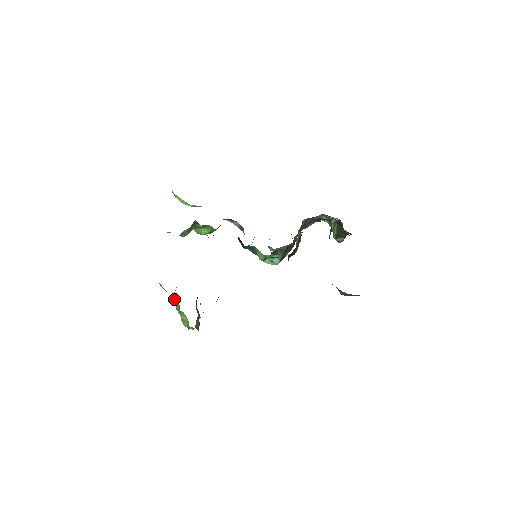
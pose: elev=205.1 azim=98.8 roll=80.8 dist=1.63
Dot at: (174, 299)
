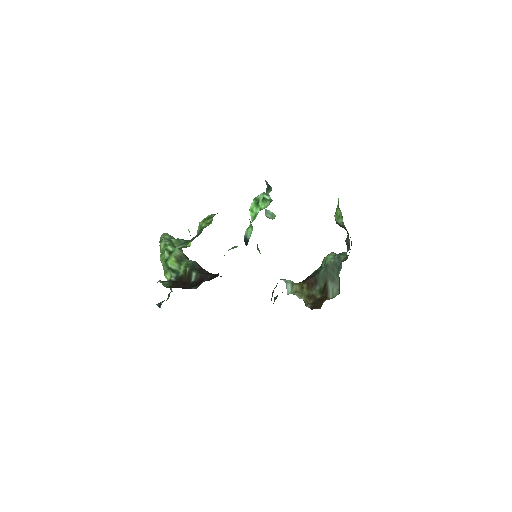
Dot at: occluded
